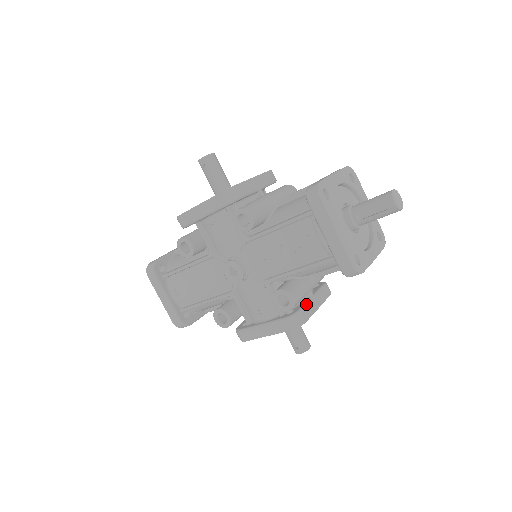
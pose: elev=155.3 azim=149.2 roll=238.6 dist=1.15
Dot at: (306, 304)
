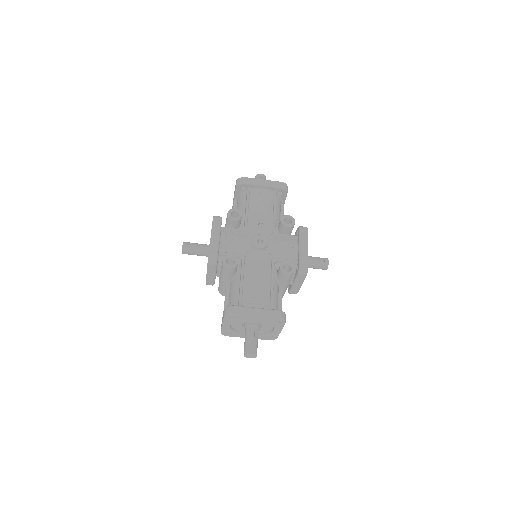
Dot at: occluded
